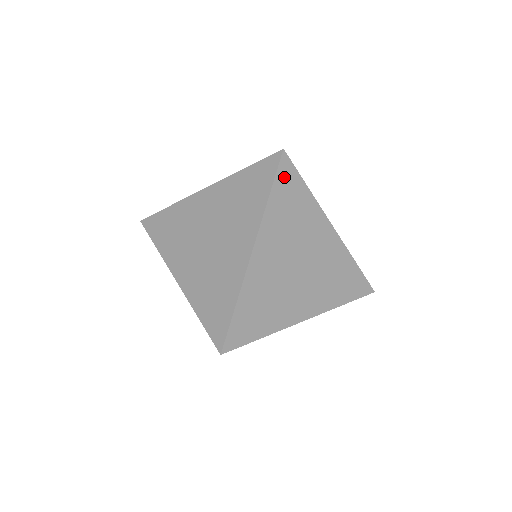
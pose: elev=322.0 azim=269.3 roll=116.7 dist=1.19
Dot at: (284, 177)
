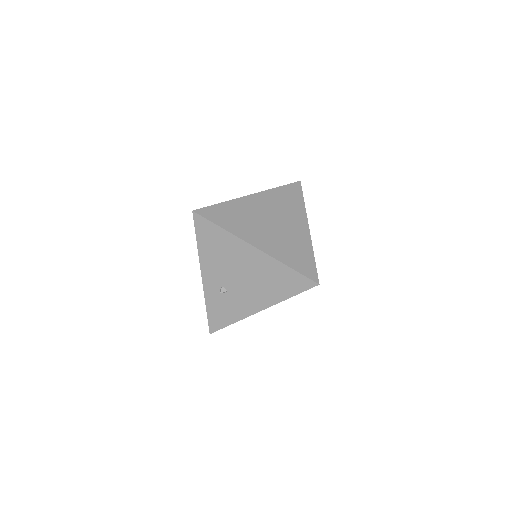
Dot at: (293, 188)
